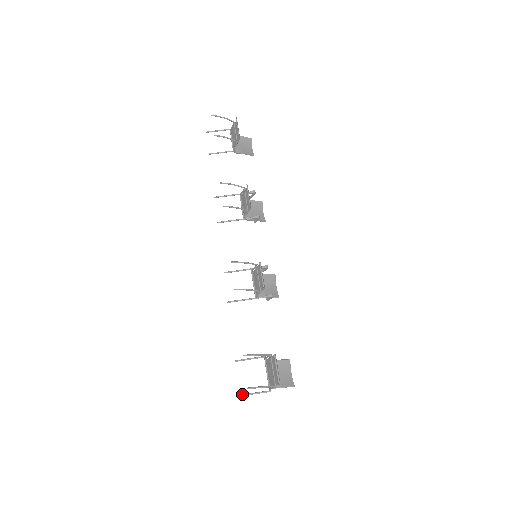
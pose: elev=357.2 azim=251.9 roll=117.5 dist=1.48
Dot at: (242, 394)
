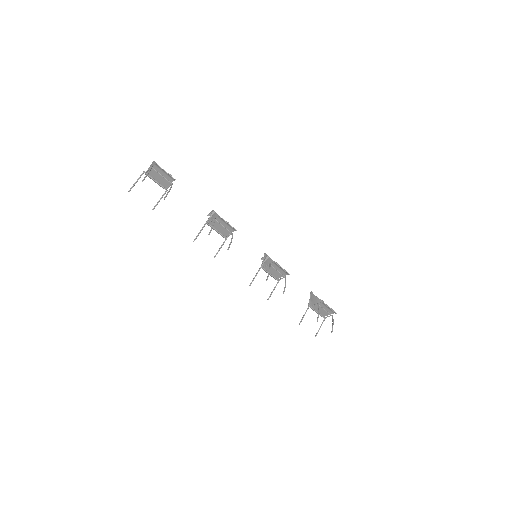
Dot at: (316, 335)
